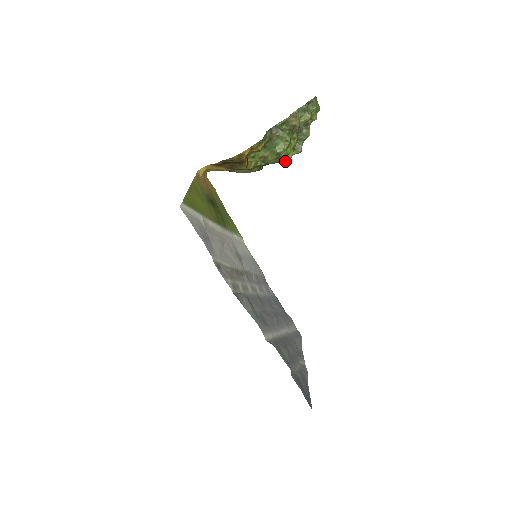
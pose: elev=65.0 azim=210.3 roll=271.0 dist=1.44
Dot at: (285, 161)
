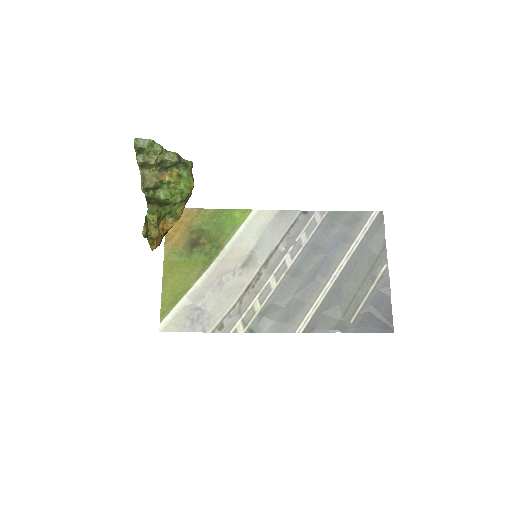
Dot at: (190, 190)
